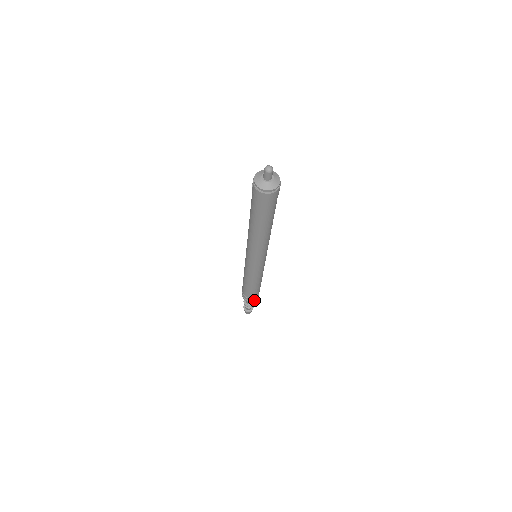
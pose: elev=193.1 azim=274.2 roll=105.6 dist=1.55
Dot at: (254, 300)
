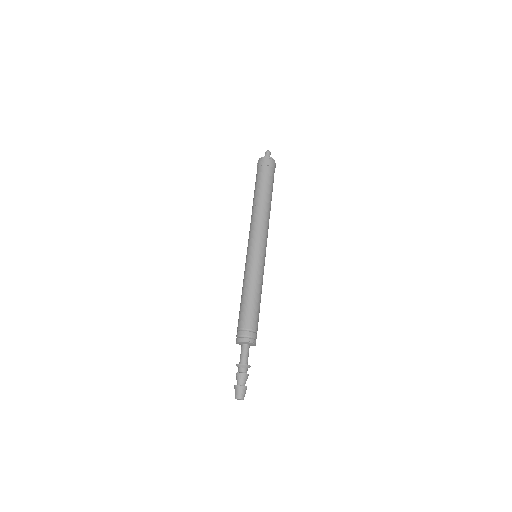
Dot at: (252, 339)
